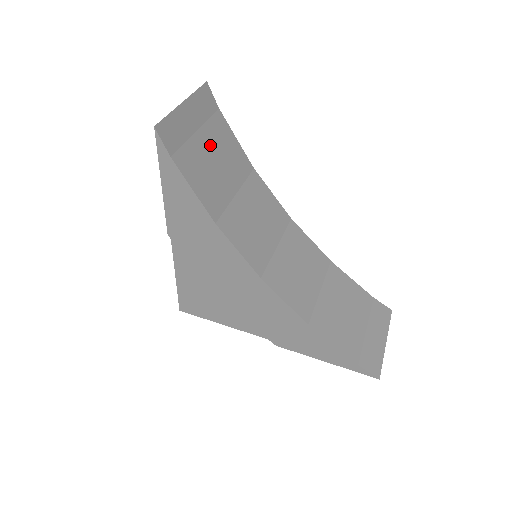
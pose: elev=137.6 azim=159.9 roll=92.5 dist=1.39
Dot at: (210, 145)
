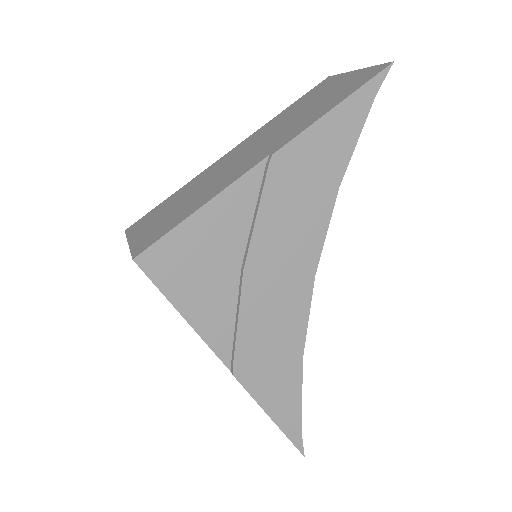
Dot at: occluded
